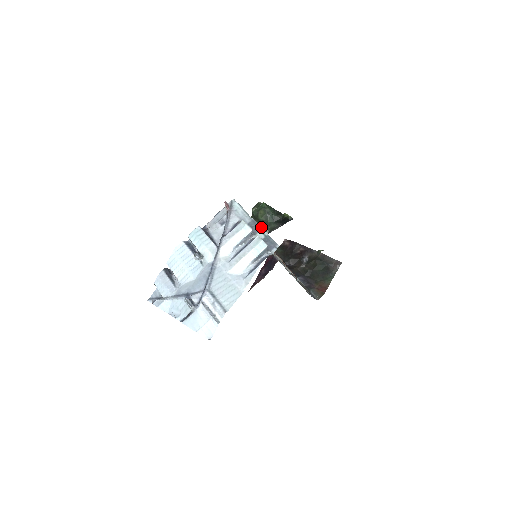
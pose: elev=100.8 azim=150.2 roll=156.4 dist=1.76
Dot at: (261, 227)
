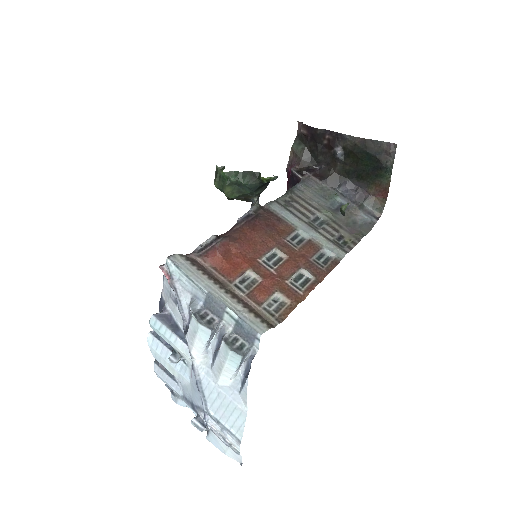
Dot at: (223, 305)
